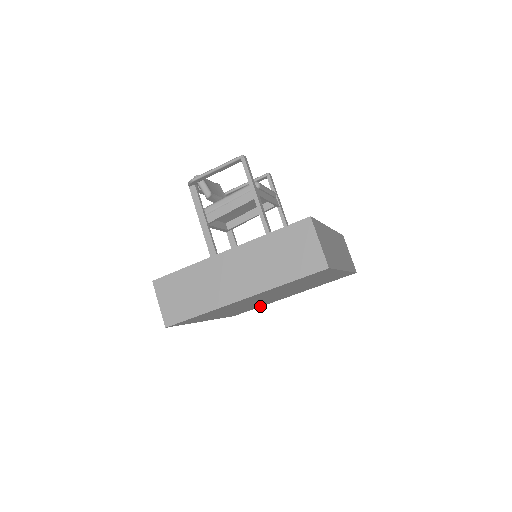
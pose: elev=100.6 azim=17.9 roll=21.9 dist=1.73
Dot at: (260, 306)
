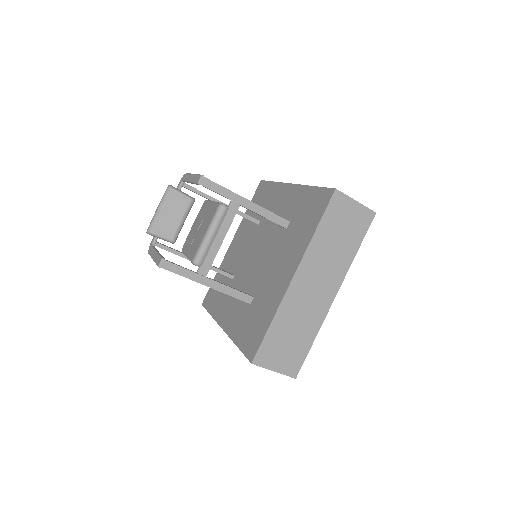
Dot at: occluded
